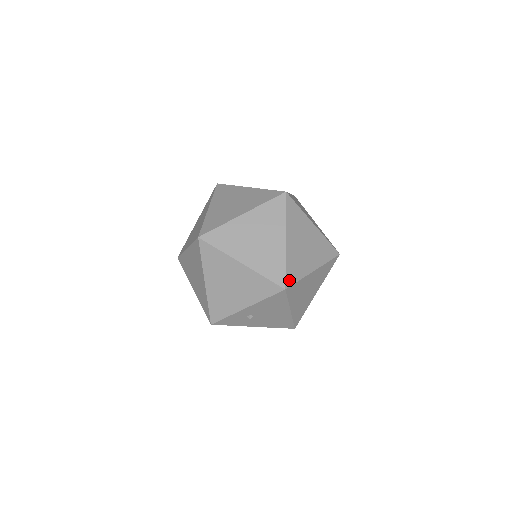
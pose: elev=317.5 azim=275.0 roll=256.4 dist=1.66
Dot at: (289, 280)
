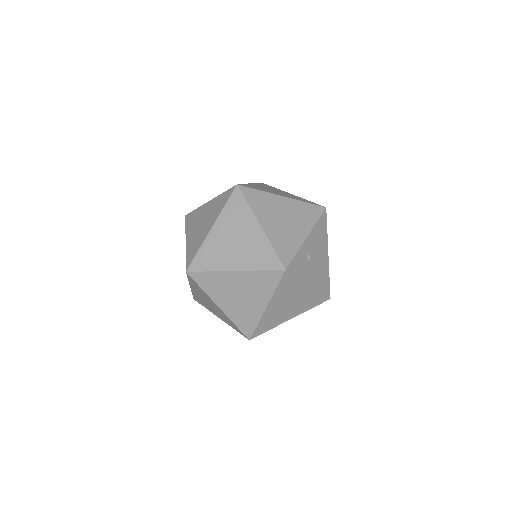
Dot at: occluded
